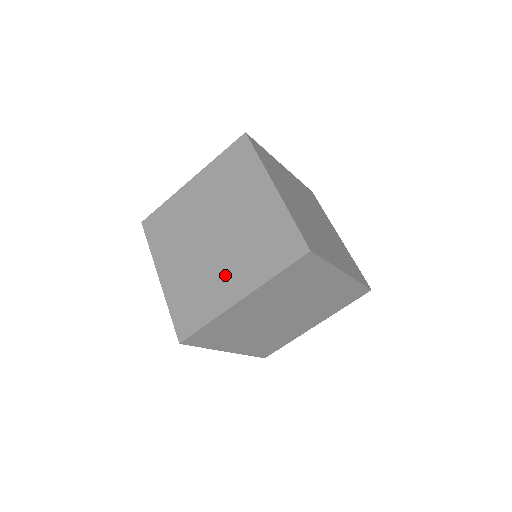
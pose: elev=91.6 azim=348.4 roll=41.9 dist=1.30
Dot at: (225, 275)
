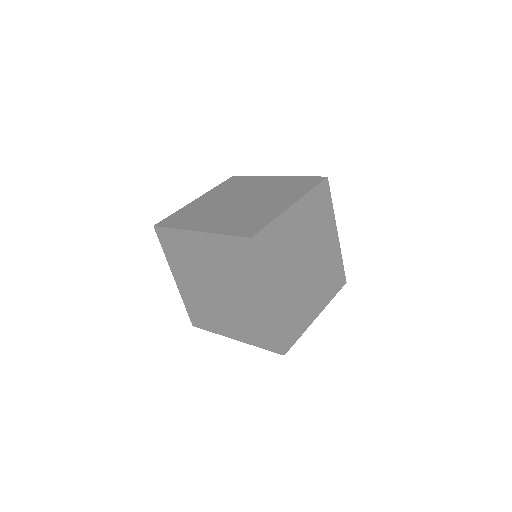
Dot at: (268, 204)
